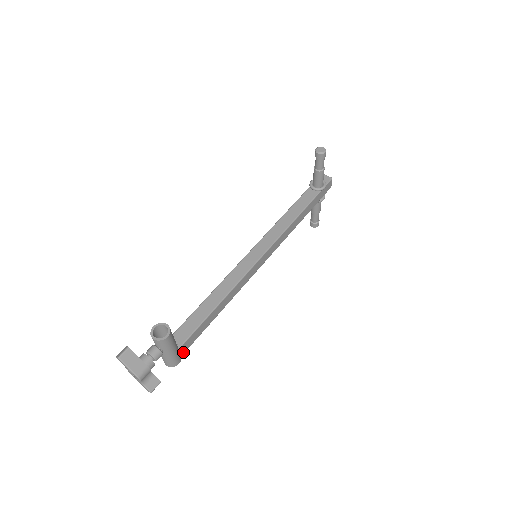
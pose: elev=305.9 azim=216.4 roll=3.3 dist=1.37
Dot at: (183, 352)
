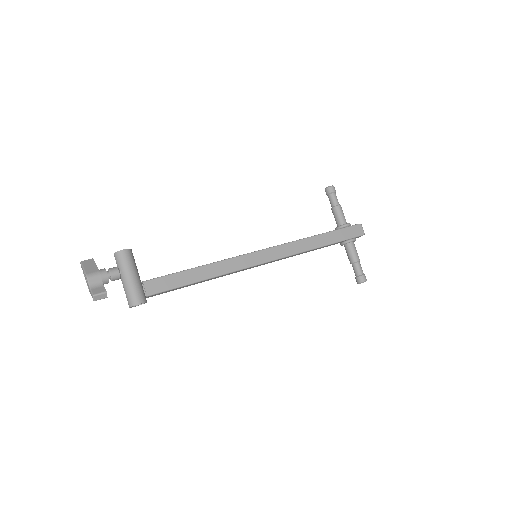
Dot at: (146, 294)
